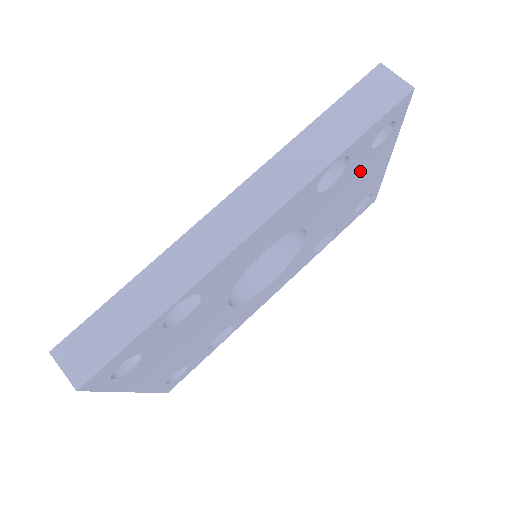
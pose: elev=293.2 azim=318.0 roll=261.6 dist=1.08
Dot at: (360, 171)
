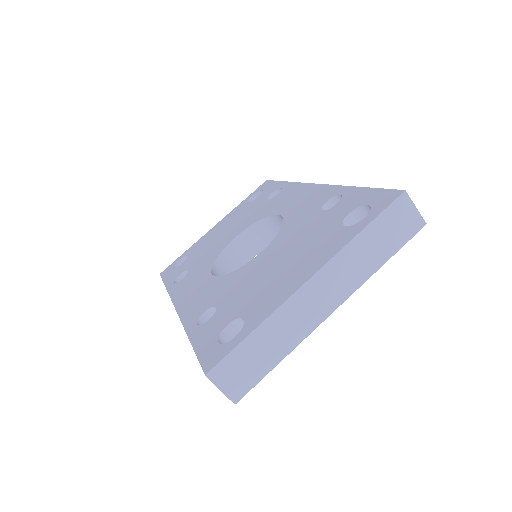
Dot at: occluded
